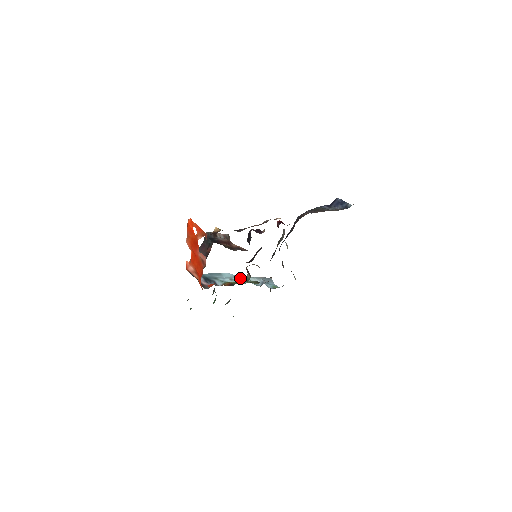
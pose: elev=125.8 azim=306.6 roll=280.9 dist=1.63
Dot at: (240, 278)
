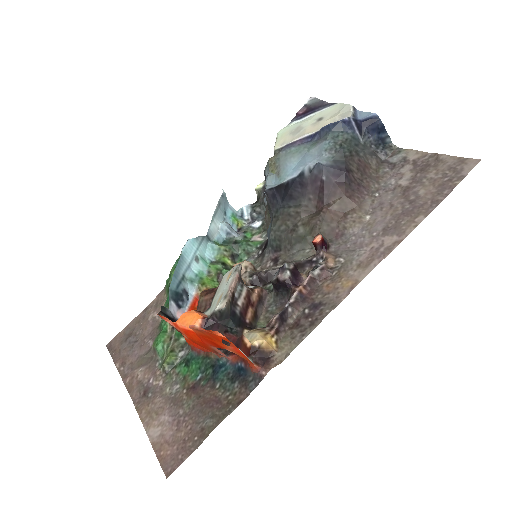
Dot at: (203, 242)
